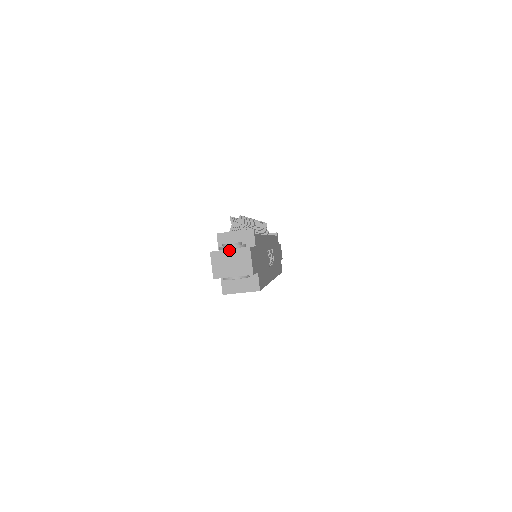
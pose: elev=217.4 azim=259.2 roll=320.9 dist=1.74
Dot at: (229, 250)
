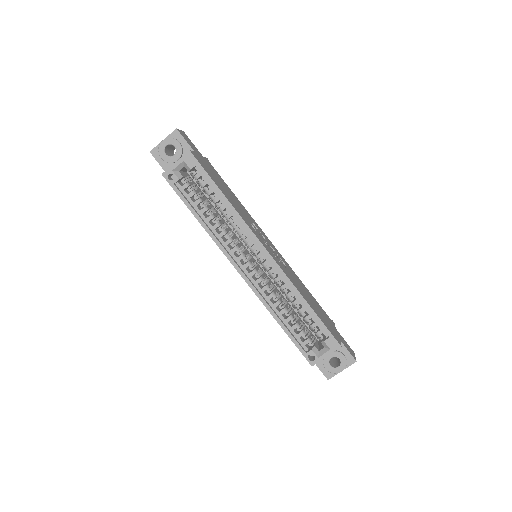
Dot at: occluded
